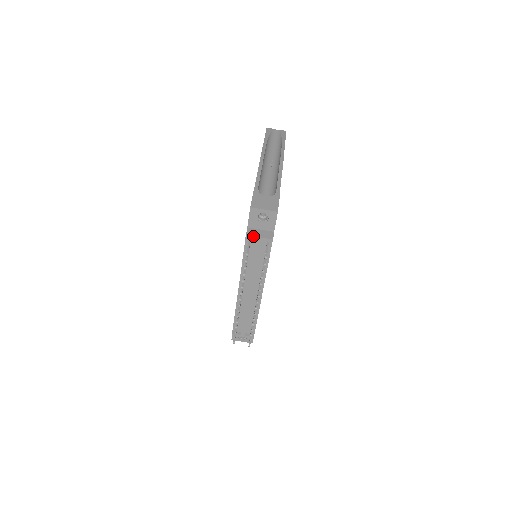
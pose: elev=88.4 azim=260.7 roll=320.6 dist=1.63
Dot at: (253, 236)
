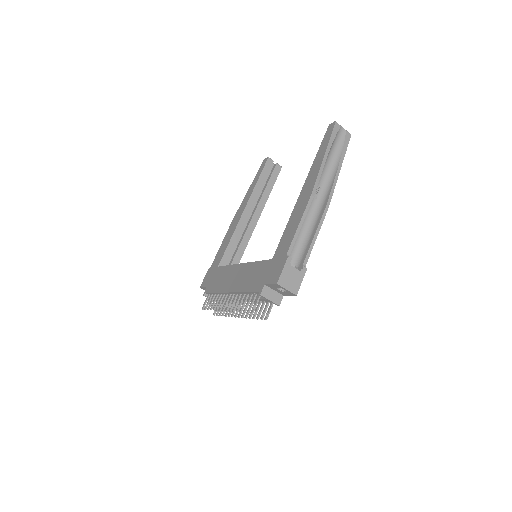
Dot at: (265, 298)
